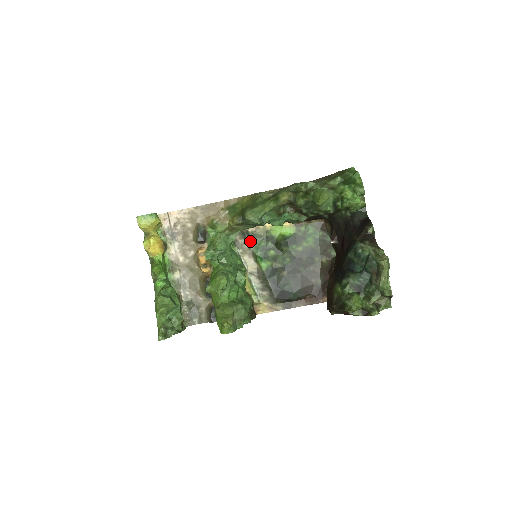
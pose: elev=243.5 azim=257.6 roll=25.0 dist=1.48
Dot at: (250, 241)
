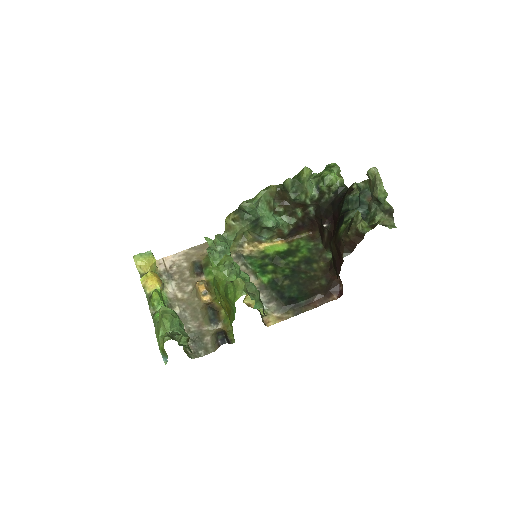
Dot at: (247, 262)
